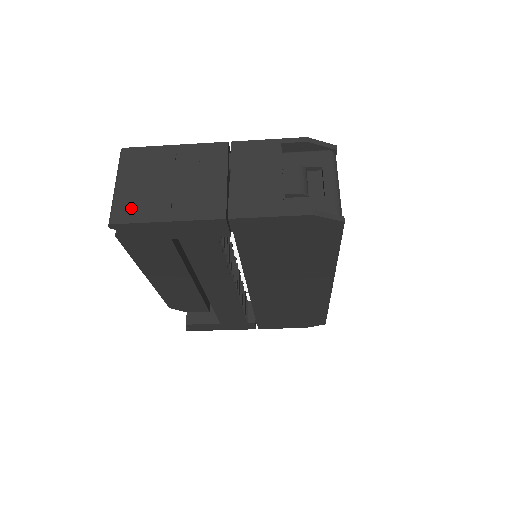
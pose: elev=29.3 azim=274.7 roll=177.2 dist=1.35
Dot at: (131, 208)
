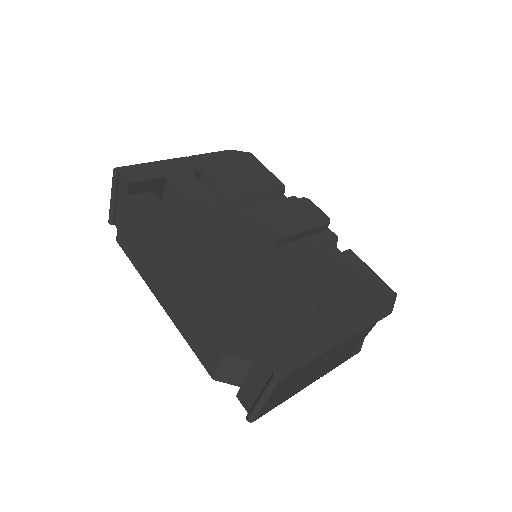
Dot at: (269, 408)
